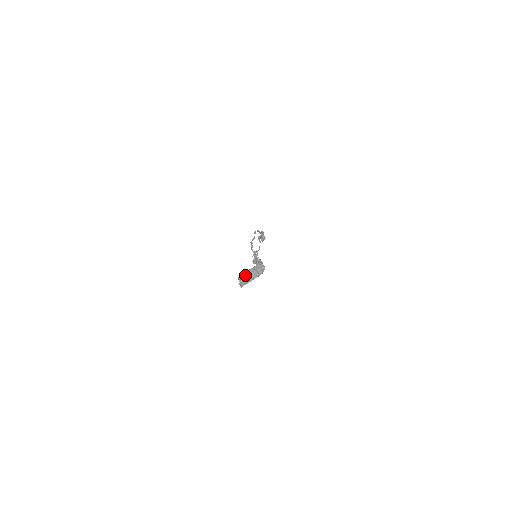
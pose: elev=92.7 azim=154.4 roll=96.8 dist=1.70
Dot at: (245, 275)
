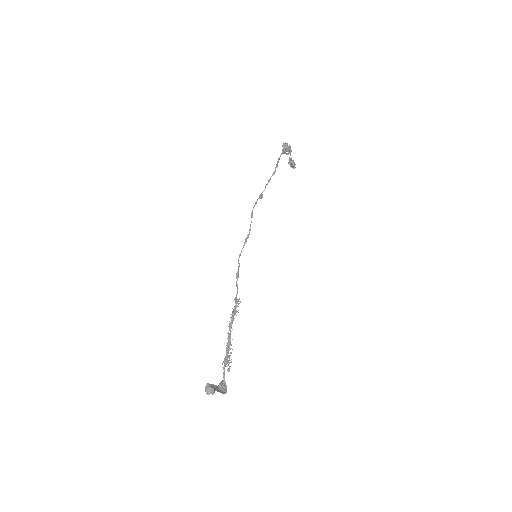
Dot at: (211, 386)
